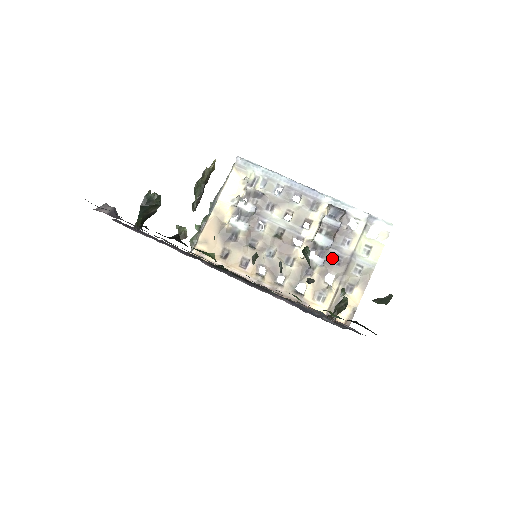
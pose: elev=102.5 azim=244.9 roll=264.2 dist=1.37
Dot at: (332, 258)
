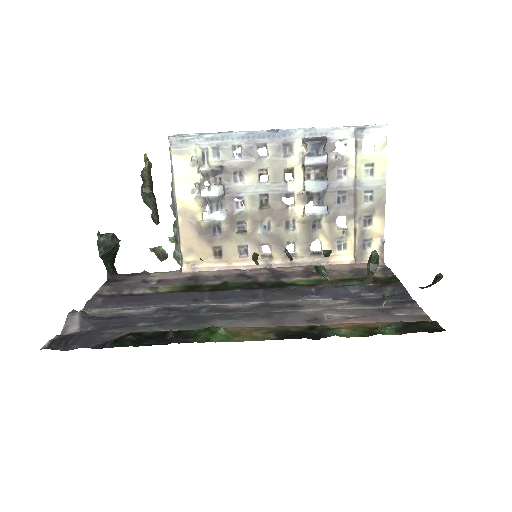
Dot at: (334, 199)
